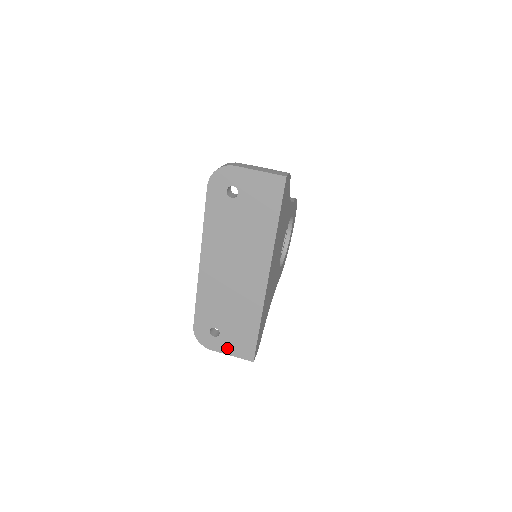
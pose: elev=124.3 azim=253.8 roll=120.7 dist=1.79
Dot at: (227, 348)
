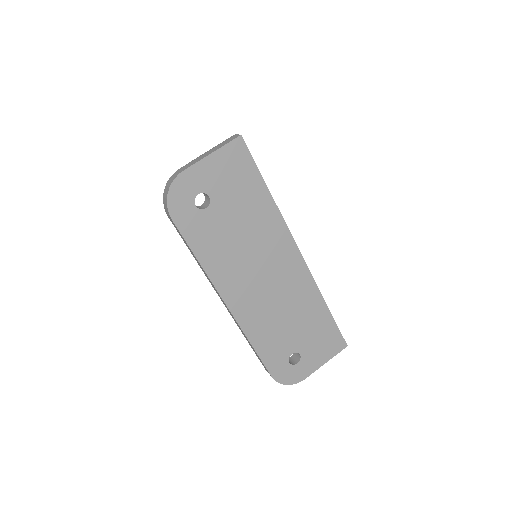
Dot at: (317, 360)
